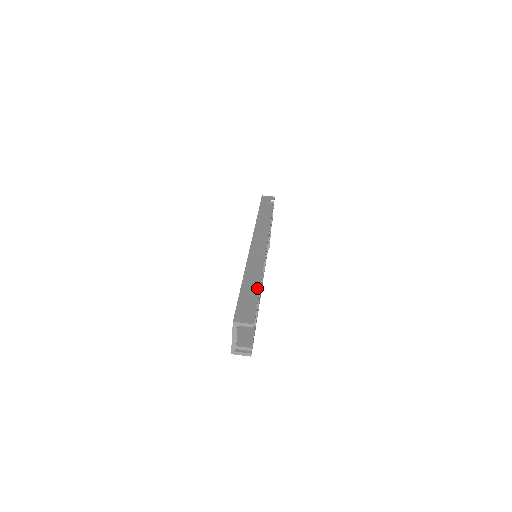
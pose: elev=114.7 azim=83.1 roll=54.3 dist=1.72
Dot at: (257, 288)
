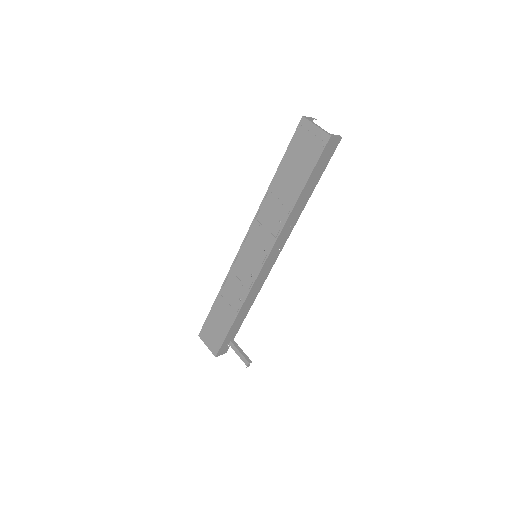
Dot at: occluded
